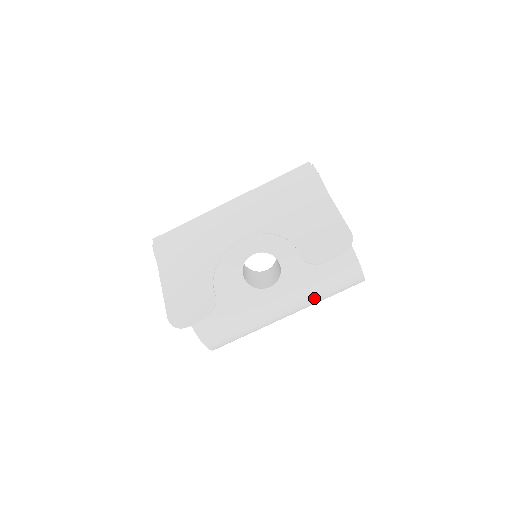
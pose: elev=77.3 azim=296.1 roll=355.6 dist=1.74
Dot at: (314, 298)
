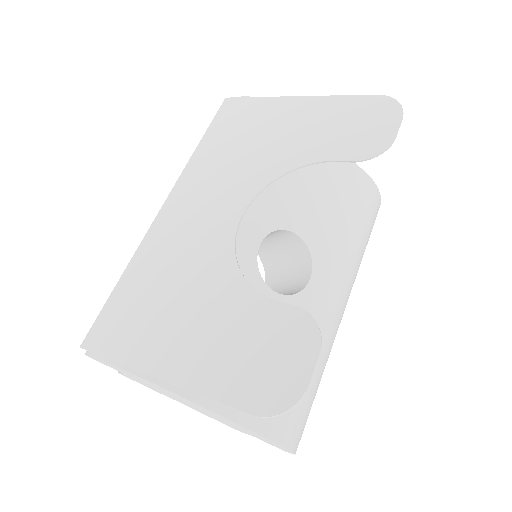
Dot at: (357, 263)
